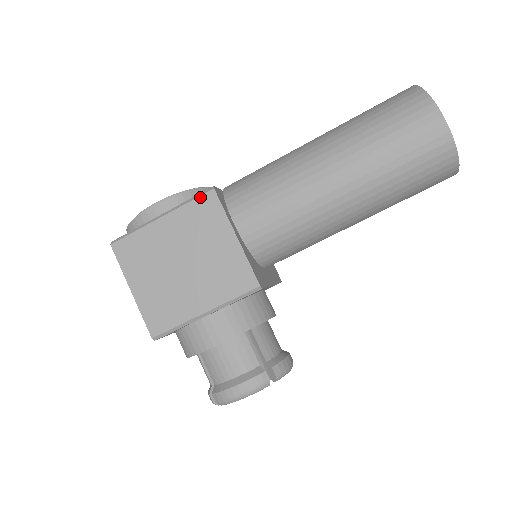
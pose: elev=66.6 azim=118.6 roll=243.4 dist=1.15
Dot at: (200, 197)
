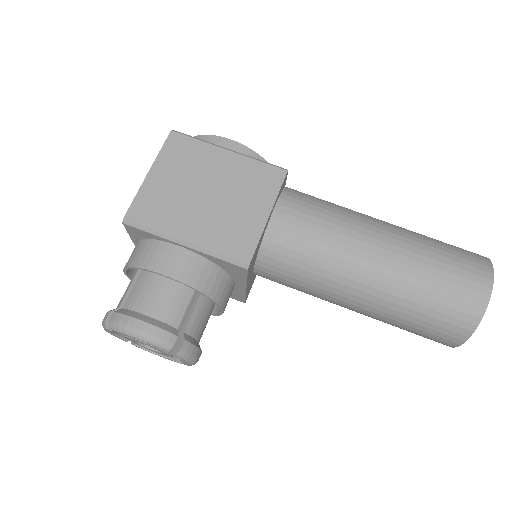
Dot at: (272, 166)
